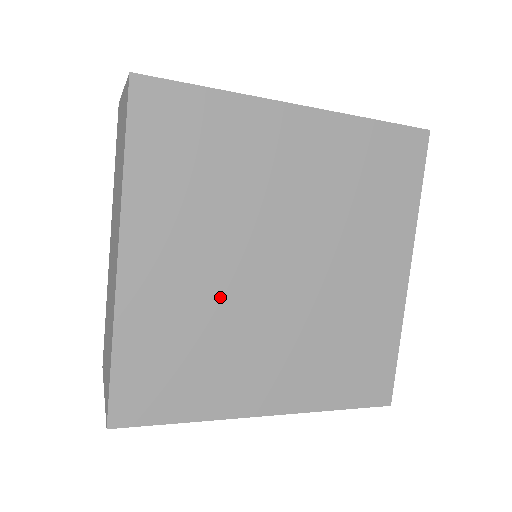
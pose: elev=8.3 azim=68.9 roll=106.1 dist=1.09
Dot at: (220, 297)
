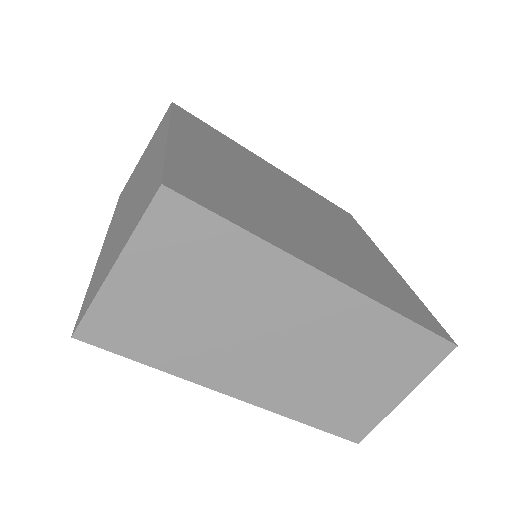
Dot at: (252, 188)
